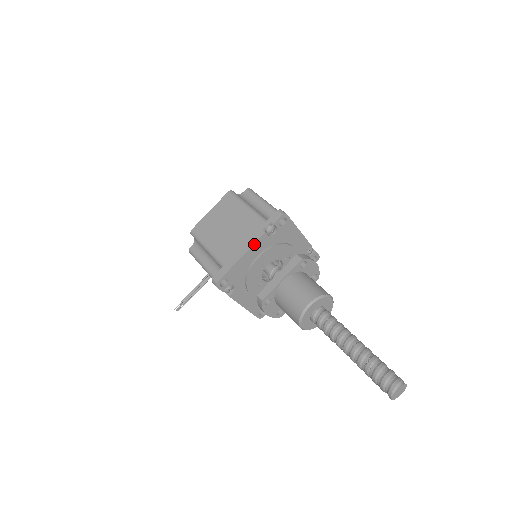
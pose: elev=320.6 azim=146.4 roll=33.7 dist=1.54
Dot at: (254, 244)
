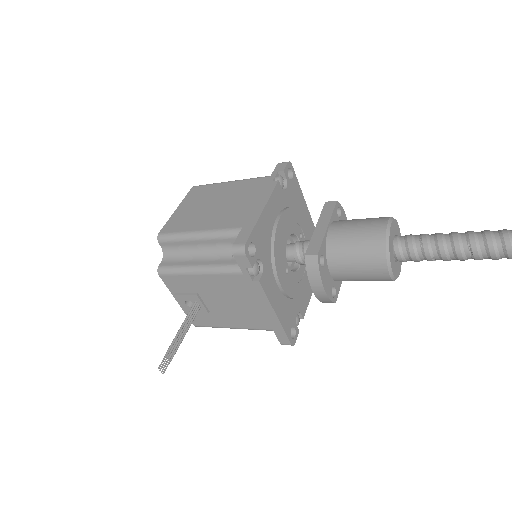
Dot at: (271, 194)
